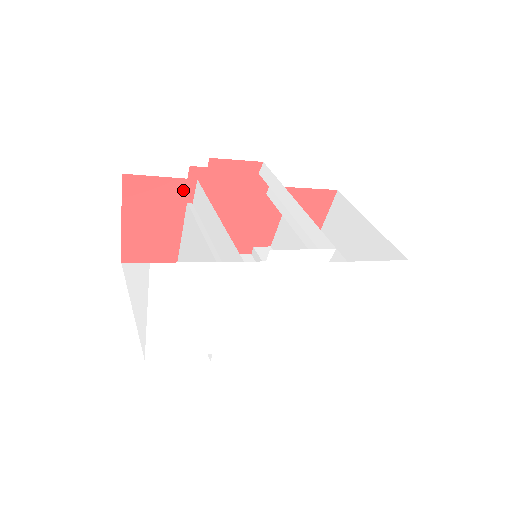
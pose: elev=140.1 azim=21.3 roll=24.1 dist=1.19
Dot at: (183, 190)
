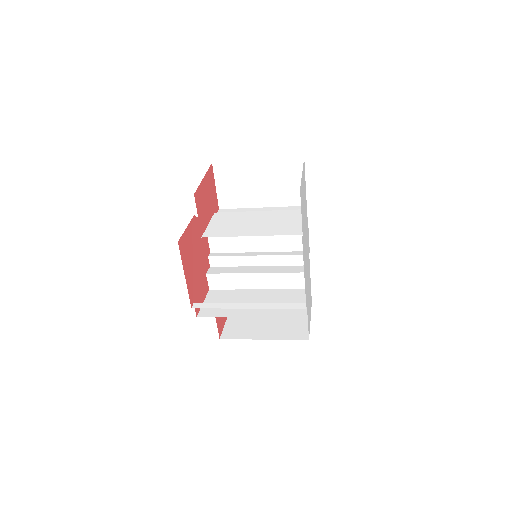
Dot at: (216, 205)
